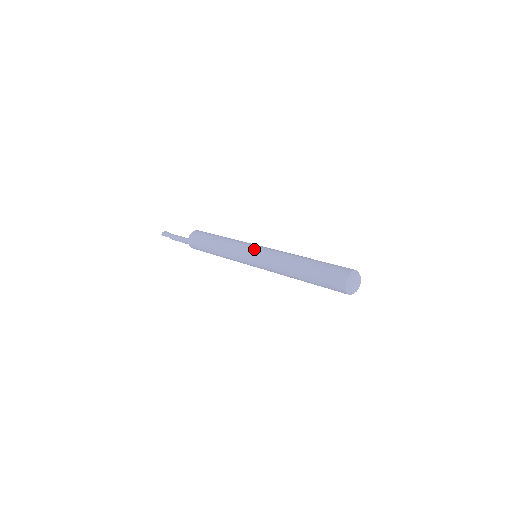
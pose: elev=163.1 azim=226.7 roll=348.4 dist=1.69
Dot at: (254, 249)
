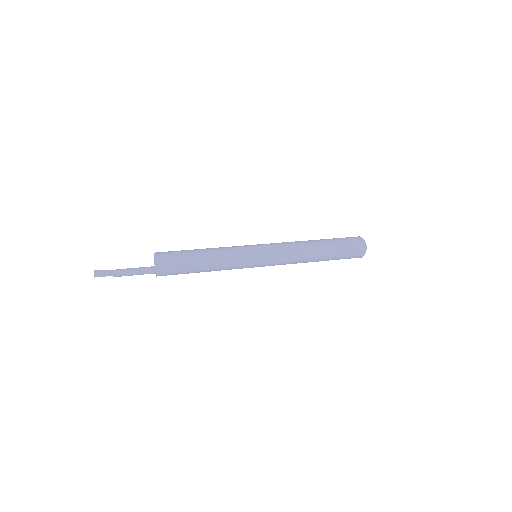
Dot at: (261, 250)
